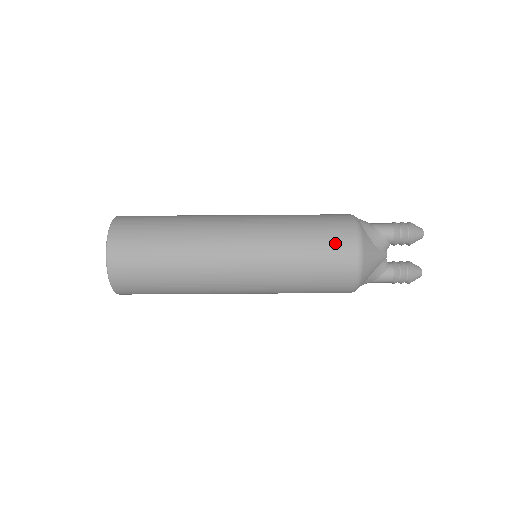
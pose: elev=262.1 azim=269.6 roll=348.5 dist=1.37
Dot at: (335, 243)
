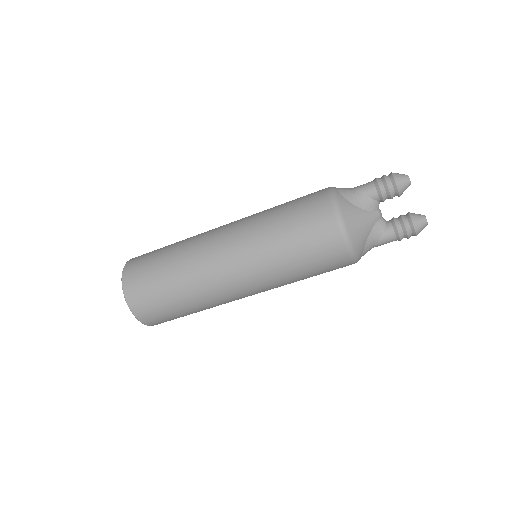
Dot at: (312, 218)
